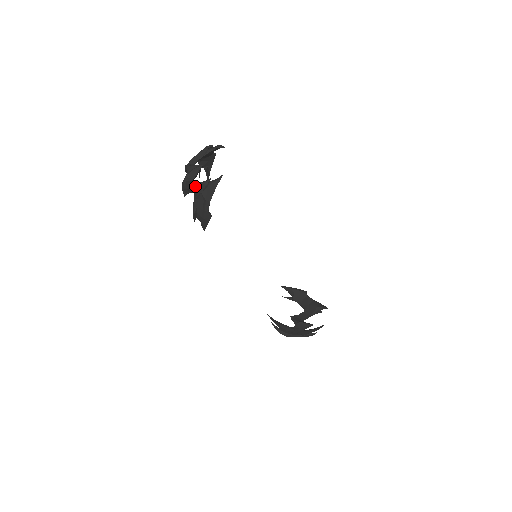
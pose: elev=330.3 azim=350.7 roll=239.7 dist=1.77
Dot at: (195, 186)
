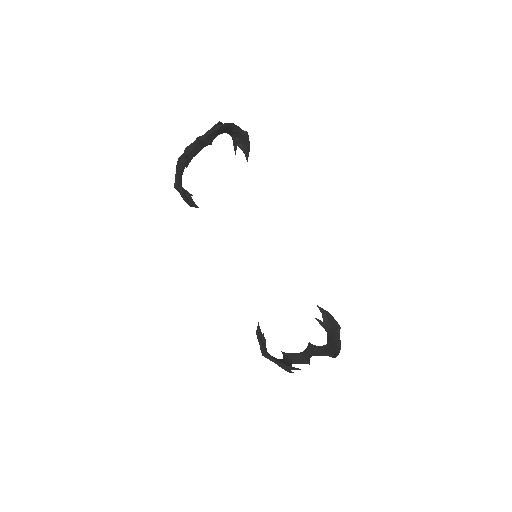
Dot at: occluded
